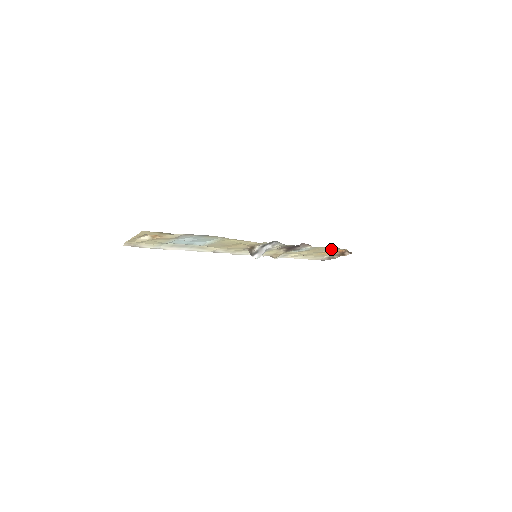
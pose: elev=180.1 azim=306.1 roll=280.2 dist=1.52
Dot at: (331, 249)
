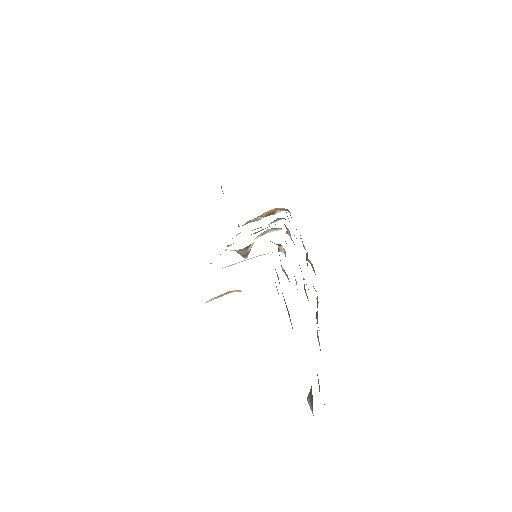
Dot at: occluded
